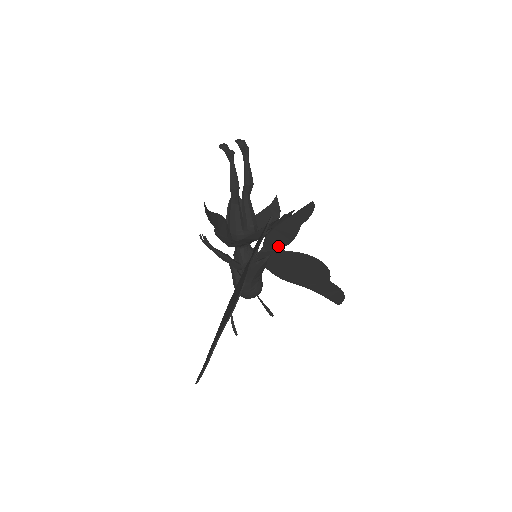
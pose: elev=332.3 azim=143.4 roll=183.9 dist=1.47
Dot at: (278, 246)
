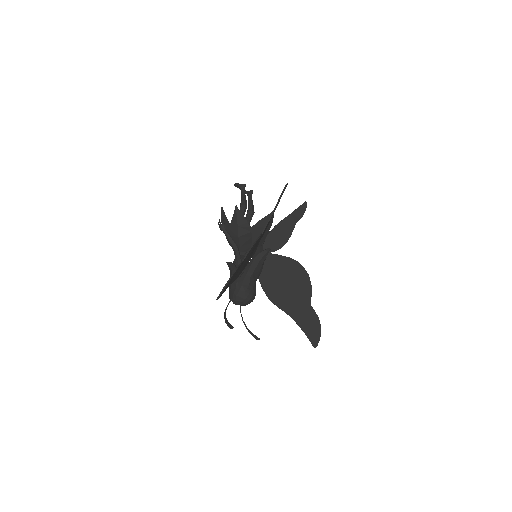
Dot at: (275, 248)
